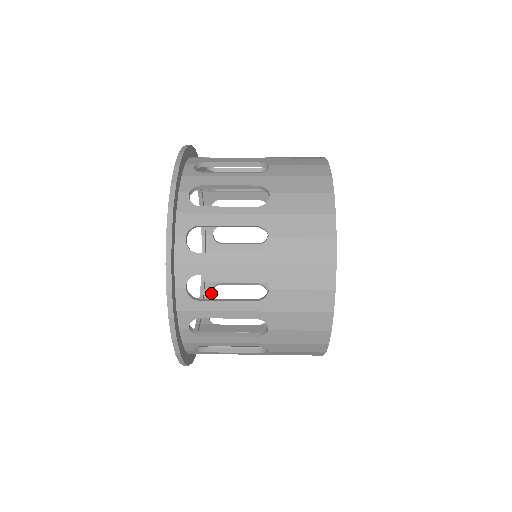
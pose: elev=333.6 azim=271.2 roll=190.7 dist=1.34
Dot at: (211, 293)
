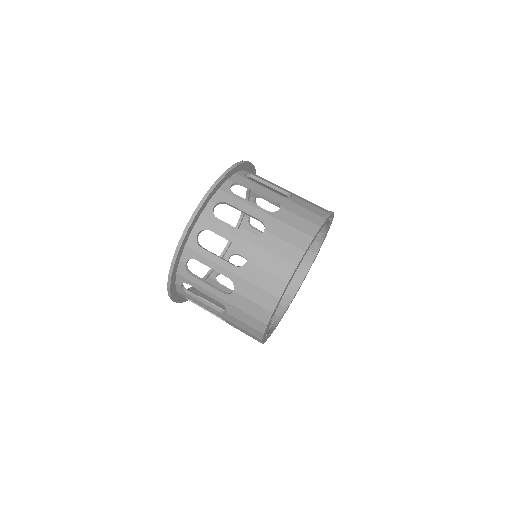
Dot at: (228, 258)
